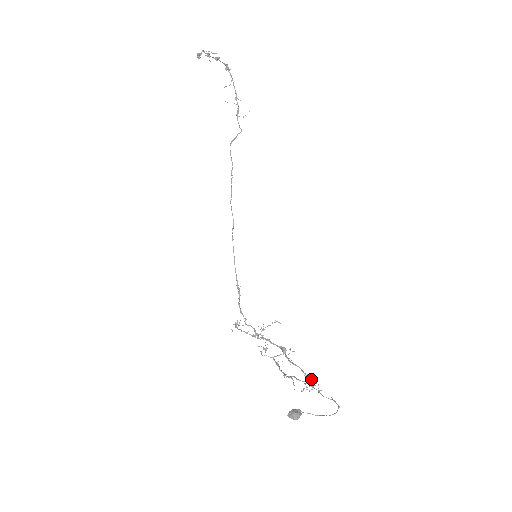
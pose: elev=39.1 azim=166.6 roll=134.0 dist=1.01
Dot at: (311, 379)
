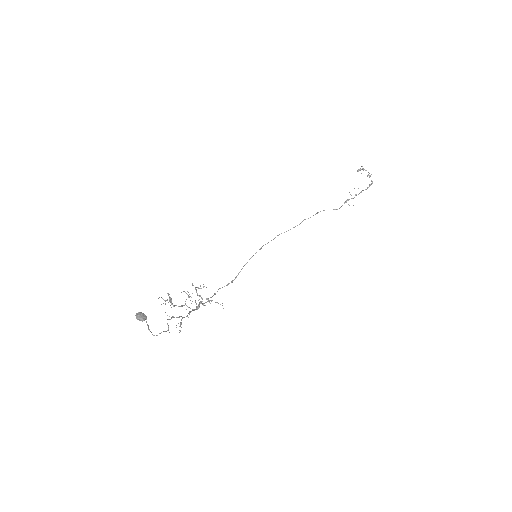
Dot at: occluded
